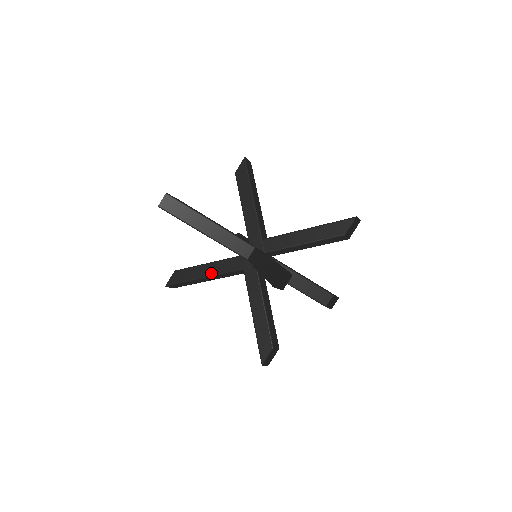
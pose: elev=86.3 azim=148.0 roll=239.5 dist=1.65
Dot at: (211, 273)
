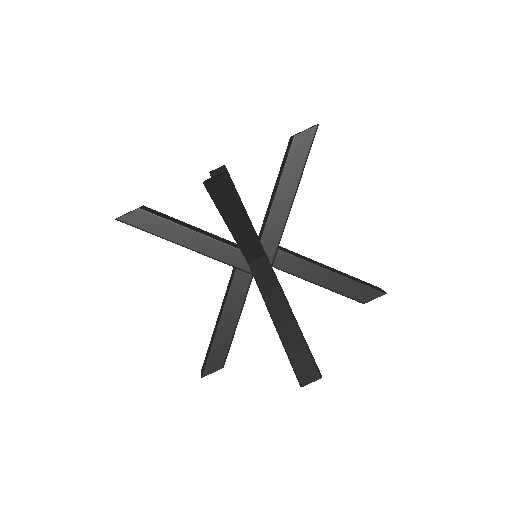
Dot at: (192, 246)
